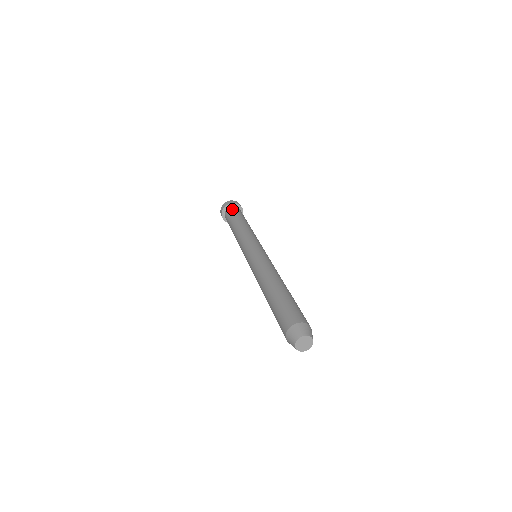
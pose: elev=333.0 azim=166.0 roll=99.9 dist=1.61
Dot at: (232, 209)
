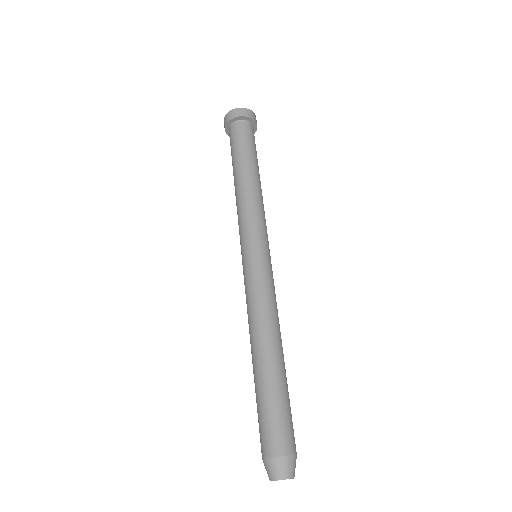
Dot at: (242, 130)
